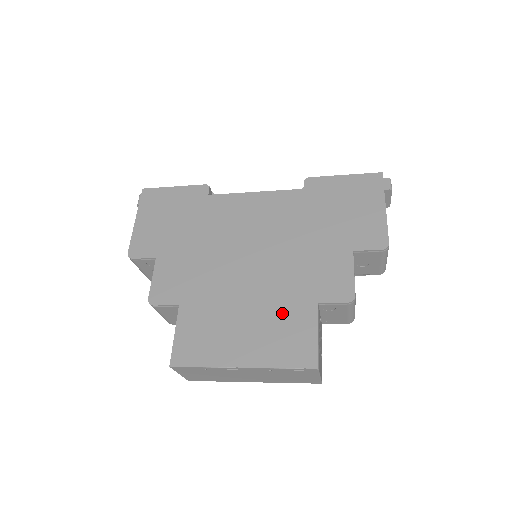
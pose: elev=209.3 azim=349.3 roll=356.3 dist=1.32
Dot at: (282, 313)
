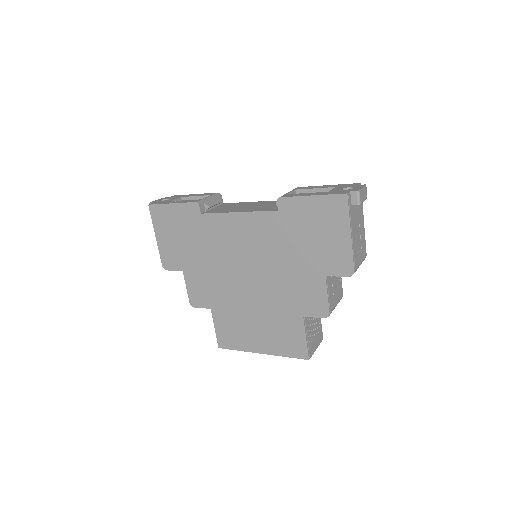
Dot at: (280, 321)
